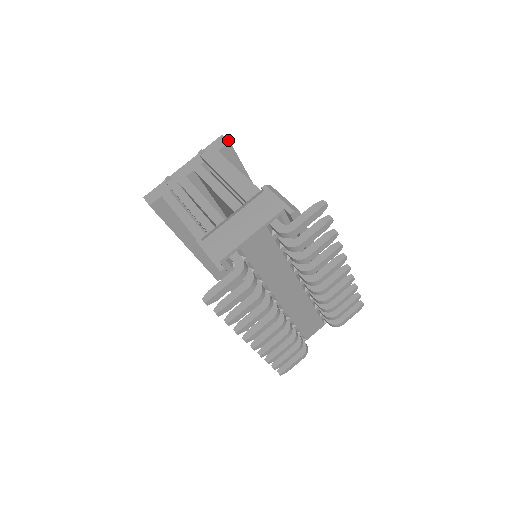
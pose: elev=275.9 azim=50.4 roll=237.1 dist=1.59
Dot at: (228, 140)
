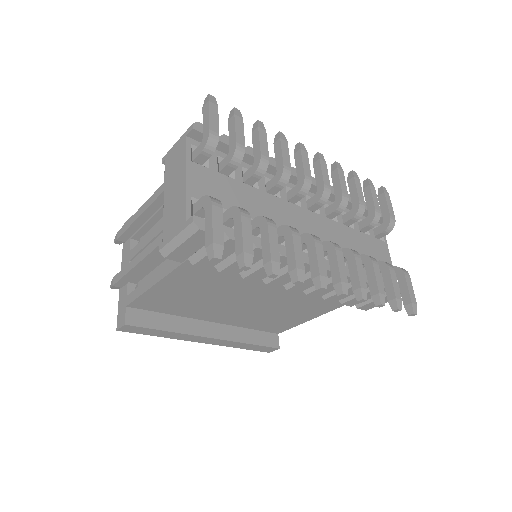
Dot at: (130, 217)
